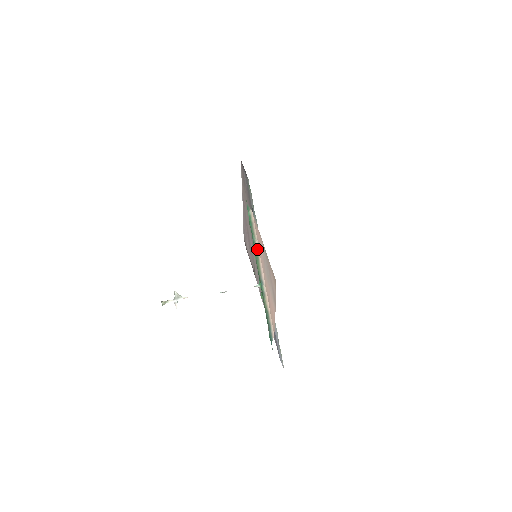
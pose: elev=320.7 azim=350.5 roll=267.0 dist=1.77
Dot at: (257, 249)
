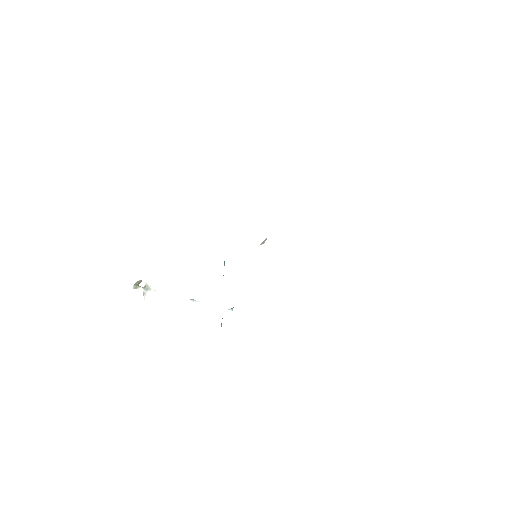
Dot at: occluded
